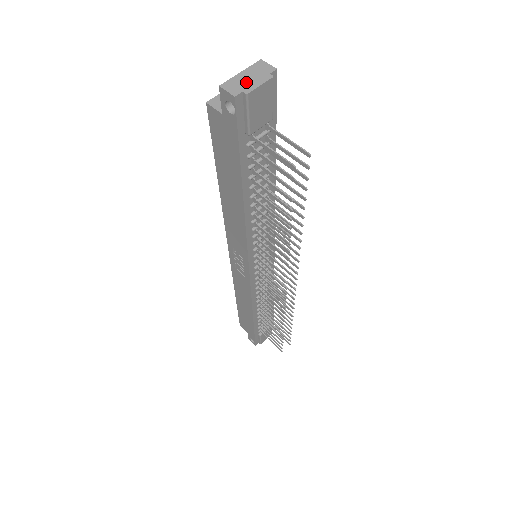
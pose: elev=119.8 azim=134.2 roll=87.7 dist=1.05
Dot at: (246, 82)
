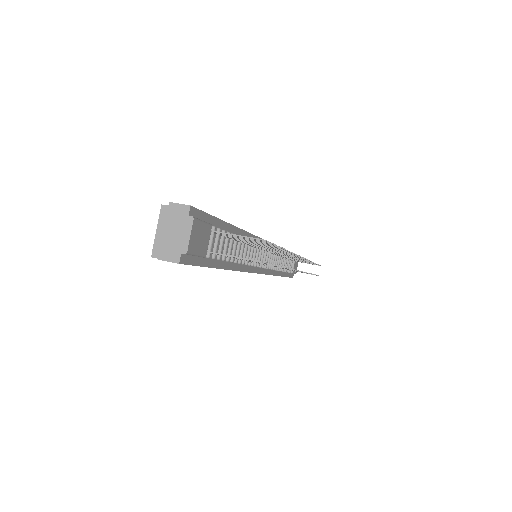
Dot at: (176, 240)
